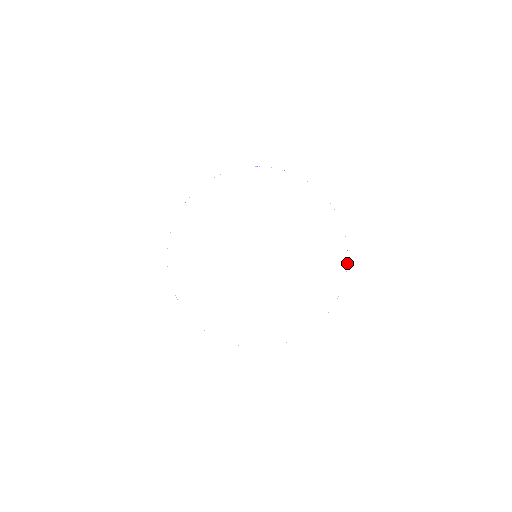
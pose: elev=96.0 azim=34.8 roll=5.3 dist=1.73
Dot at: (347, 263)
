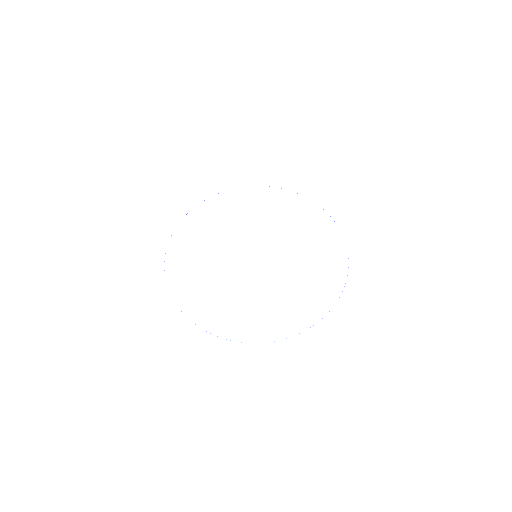
Dot at: occluded
